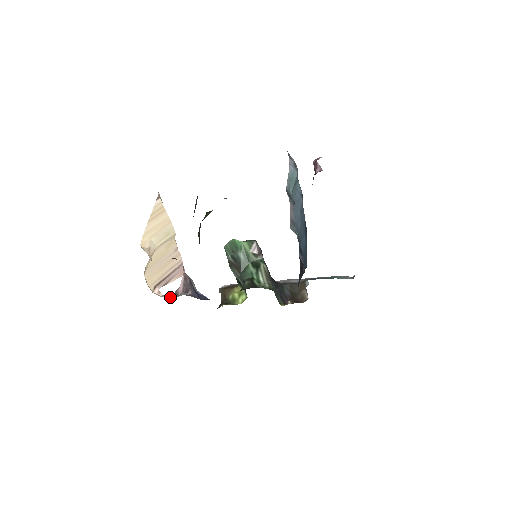
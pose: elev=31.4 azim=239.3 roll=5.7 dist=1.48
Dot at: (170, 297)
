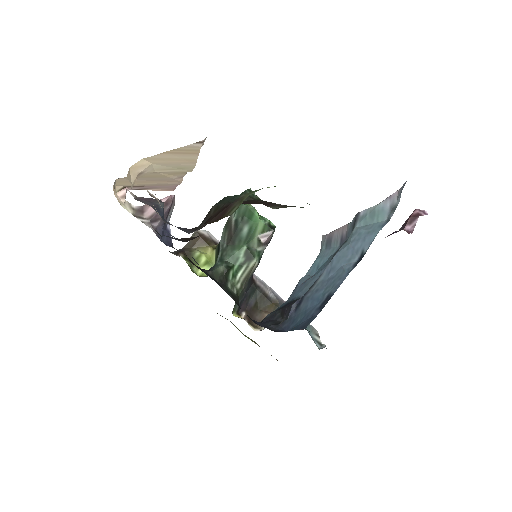
Dot at: (131, 210)
